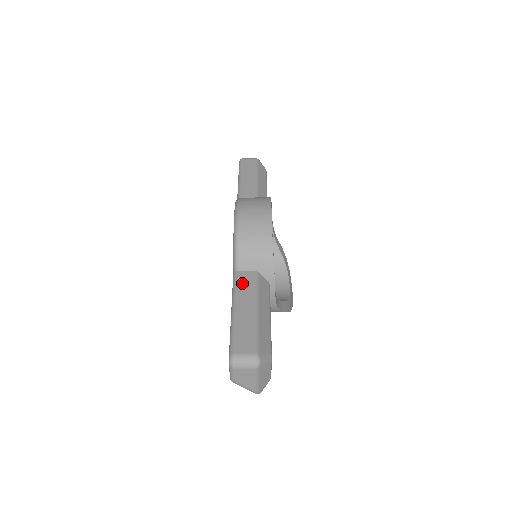
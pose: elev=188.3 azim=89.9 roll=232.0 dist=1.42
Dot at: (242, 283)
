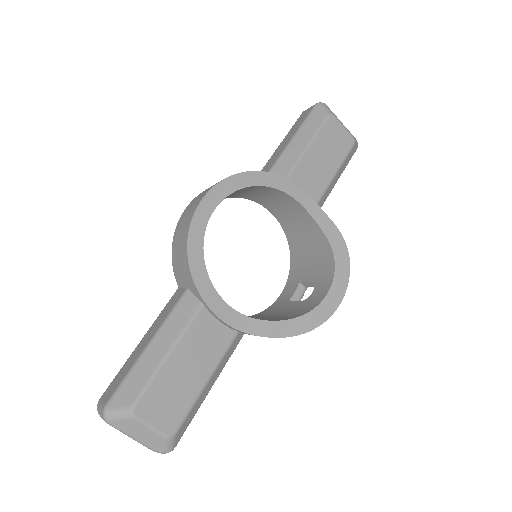
Dot at: (168, 305)
